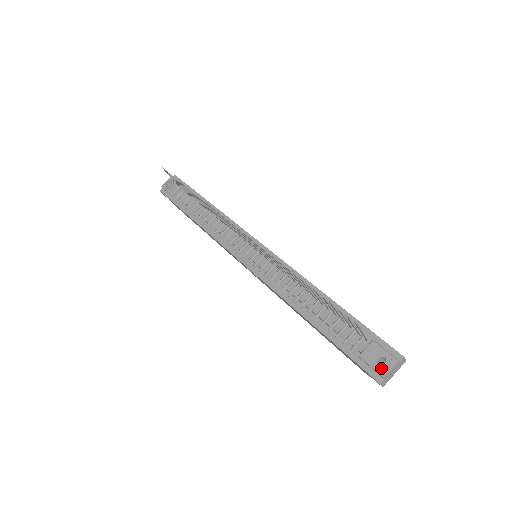
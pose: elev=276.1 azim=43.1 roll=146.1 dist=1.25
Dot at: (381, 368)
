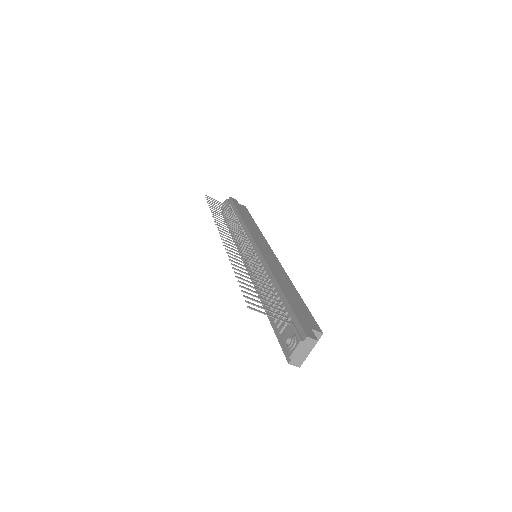
Dot at: (287, 348)
